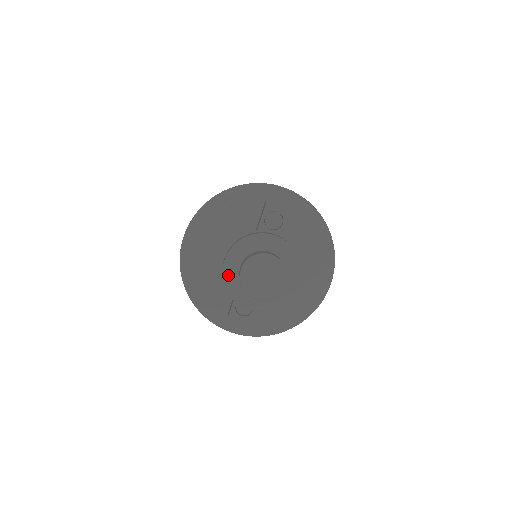
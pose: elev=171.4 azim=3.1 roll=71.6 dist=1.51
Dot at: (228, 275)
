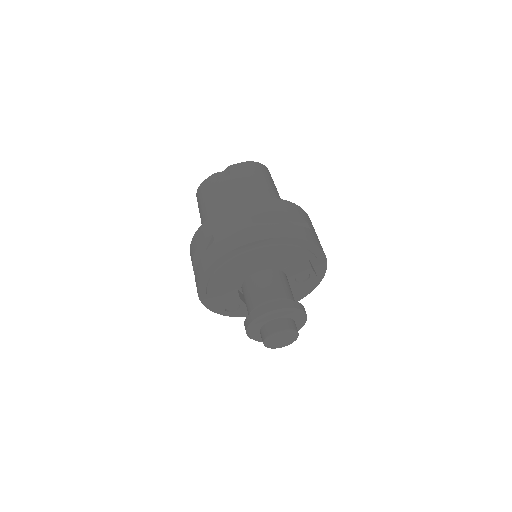
Dot at: (260, 321)
